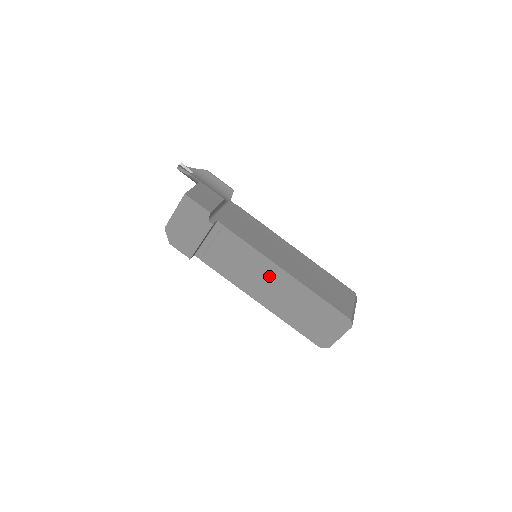
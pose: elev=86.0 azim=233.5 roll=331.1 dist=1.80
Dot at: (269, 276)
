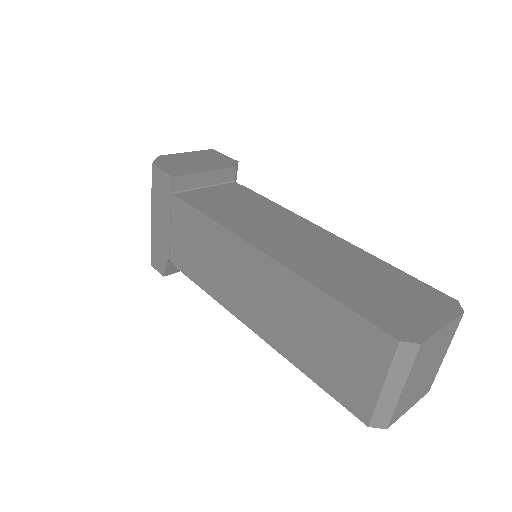
Dot at: (295, 229)
